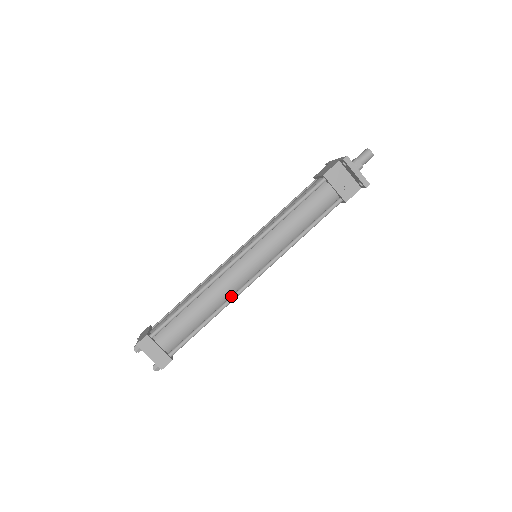
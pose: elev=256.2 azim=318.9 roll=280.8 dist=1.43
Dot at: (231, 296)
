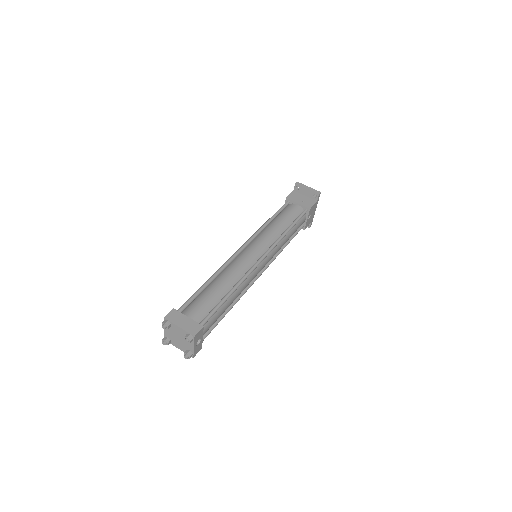
Dot at: (244, 274)
